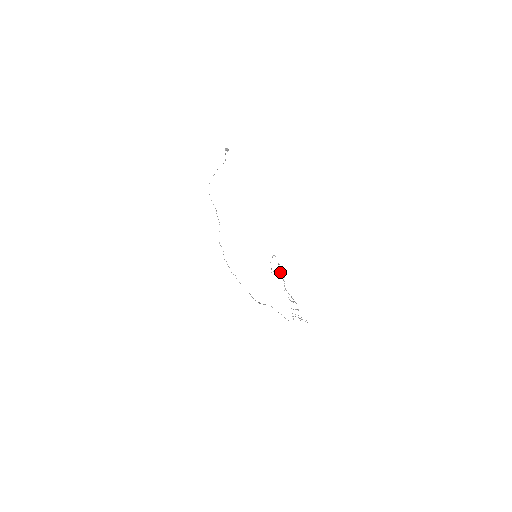
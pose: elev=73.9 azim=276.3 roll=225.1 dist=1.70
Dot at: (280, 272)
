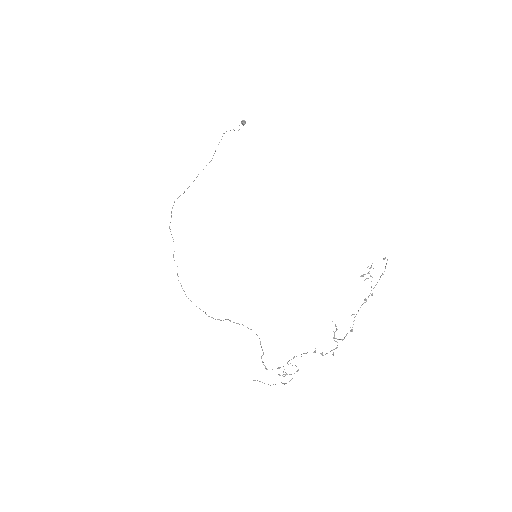
Dot at: occluded
